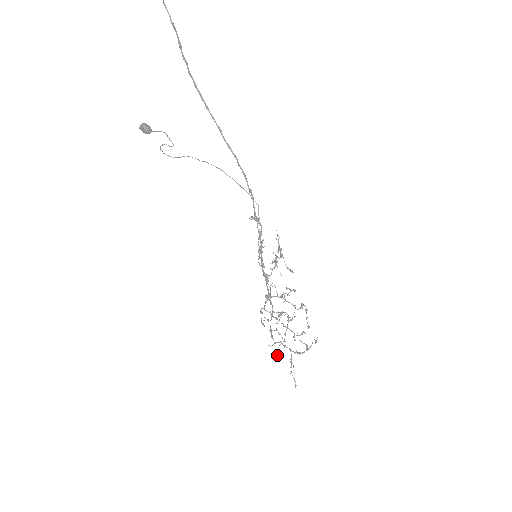
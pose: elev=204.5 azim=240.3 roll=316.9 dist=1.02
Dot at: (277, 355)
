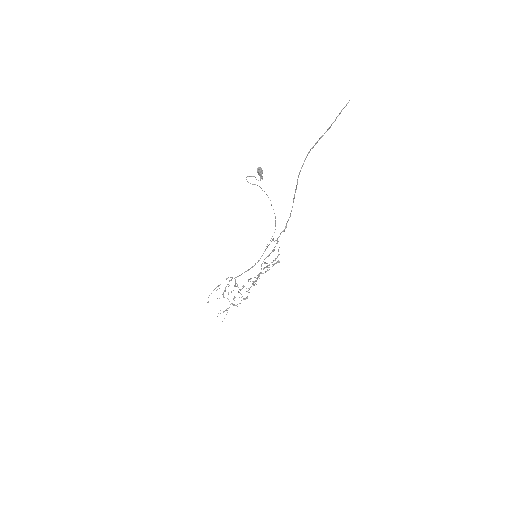
Dot at: occluded
